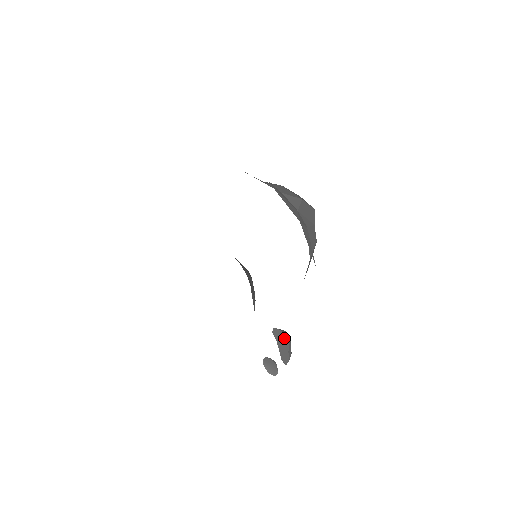
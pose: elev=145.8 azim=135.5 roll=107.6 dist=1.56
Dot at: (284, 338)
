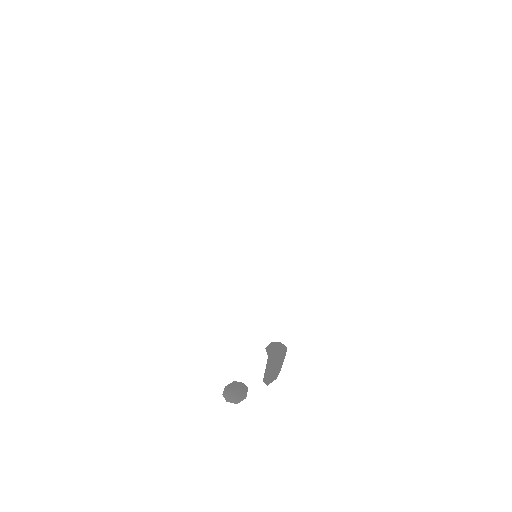
Dot at: (284, 352)
